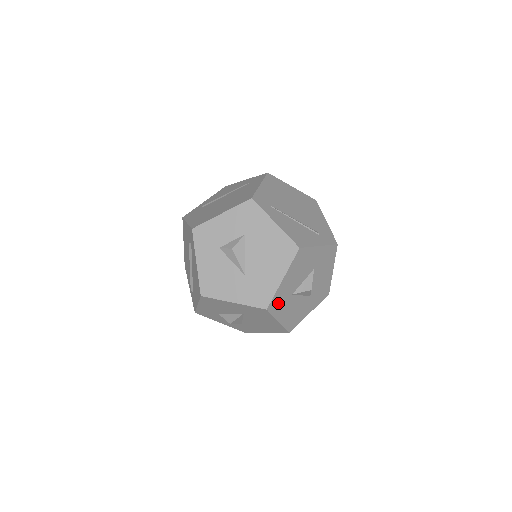
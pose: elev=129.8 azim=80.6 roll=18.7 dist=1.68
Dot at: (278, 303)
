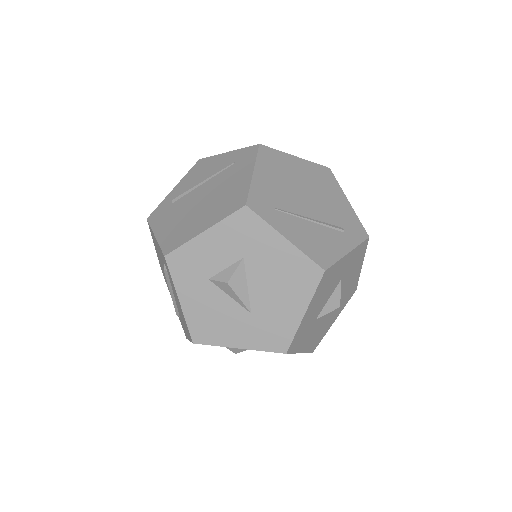
Dot at: (299, 338)
